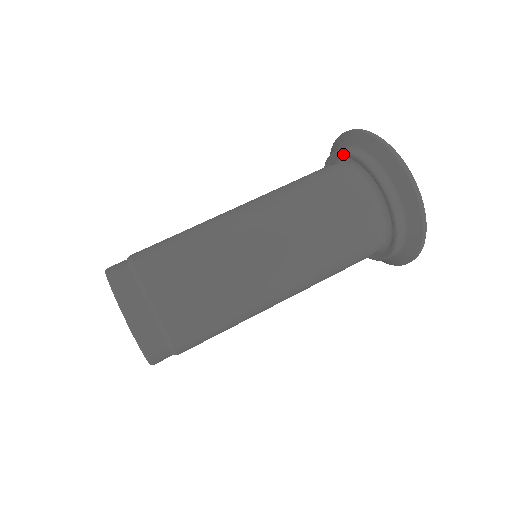
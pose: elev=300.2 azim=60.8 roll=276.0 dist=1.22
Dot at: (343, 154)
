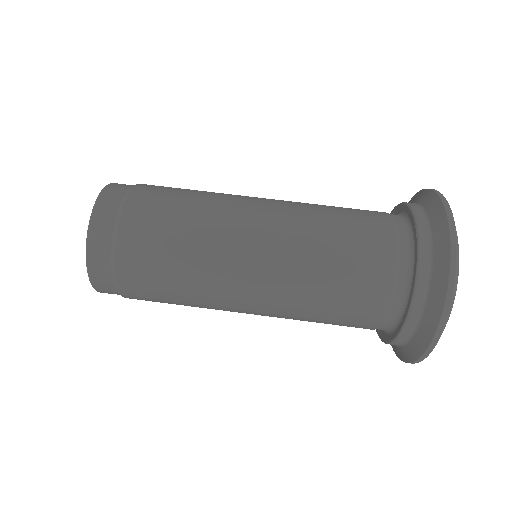
Dot at: (413, 223)
